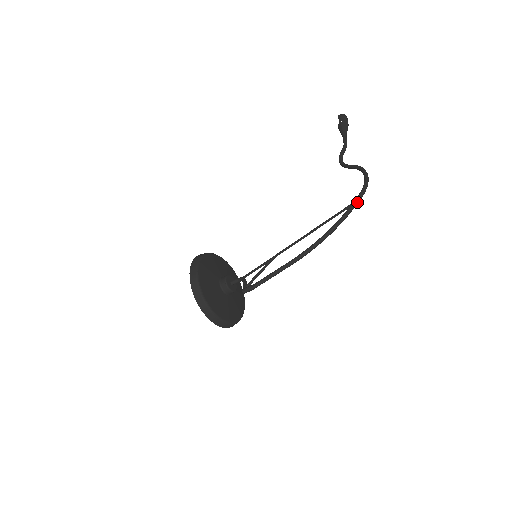
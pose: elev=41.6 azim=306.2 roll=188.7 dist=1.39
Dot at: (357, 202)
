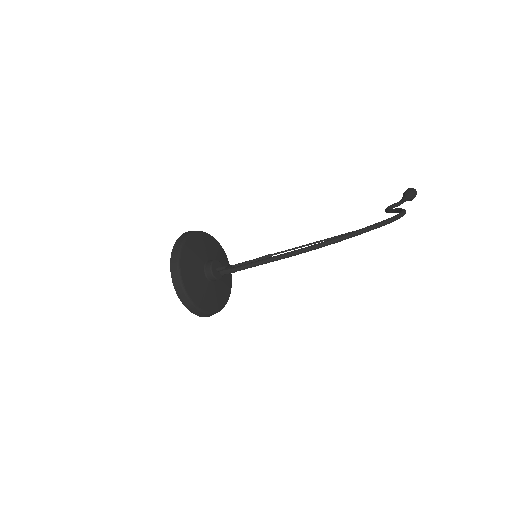
Dot at: (379, 224)
